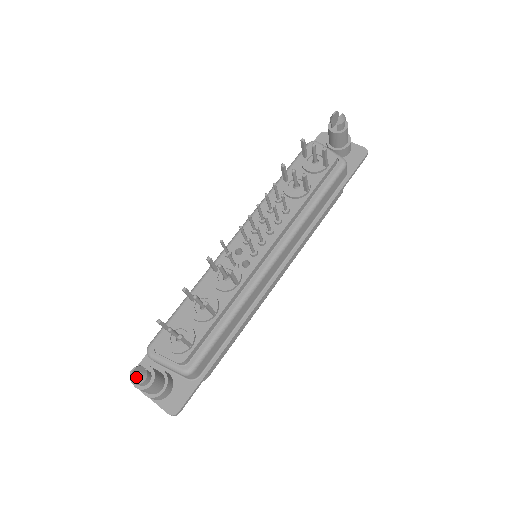
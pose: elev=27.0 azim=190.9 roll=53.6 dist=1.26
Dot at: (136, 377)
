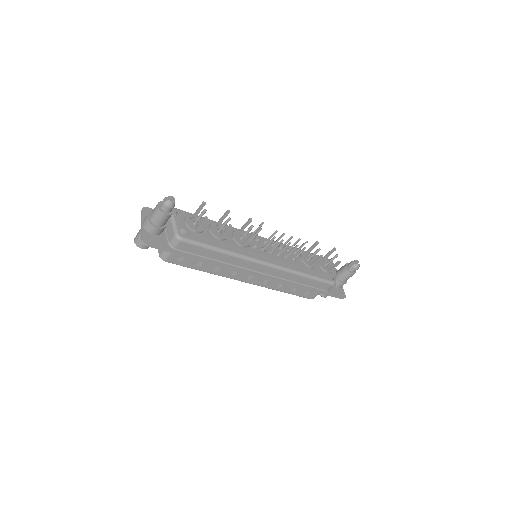
Dot at: (170, 200)
